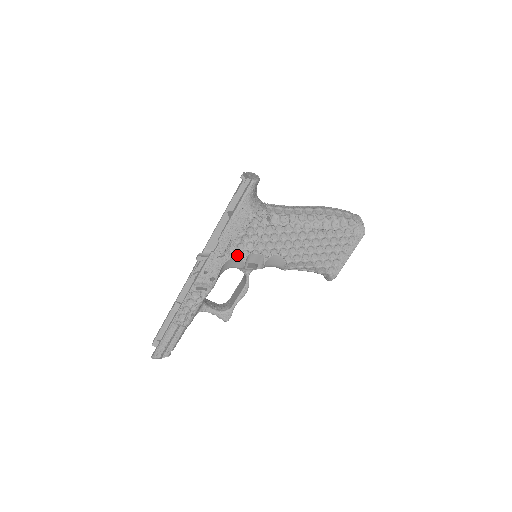
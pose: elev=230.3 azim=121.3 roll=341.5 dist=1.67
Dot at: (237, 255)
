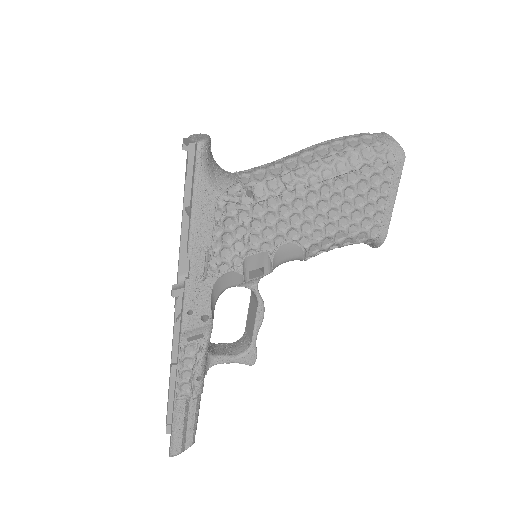
Dot at: (226, 268)
